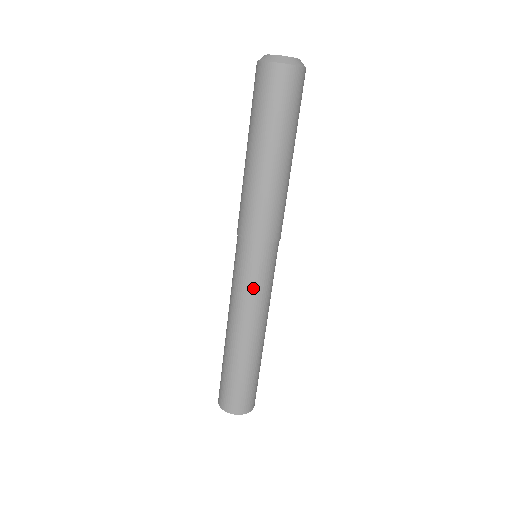
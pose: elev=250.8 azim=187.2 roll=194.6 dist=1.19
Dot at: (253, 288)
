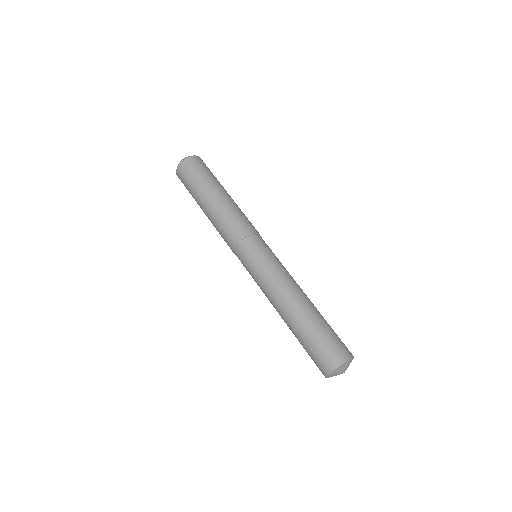
Dot at: (269, 263)
